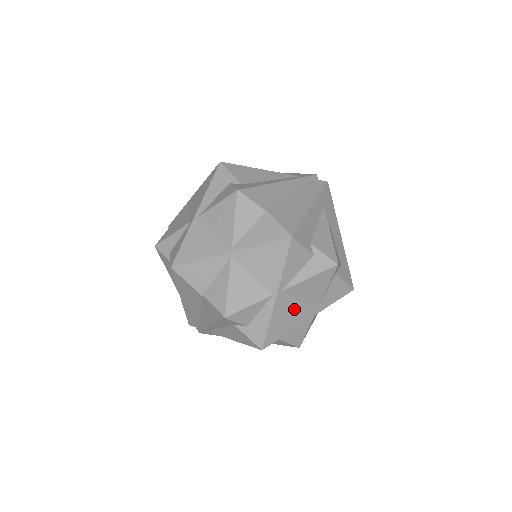
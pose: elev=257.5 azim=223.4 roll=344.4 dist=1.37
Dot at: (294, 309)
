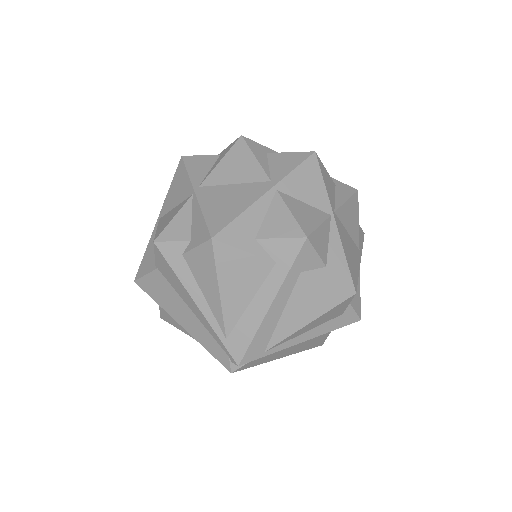
Dot at: (232, 193)
